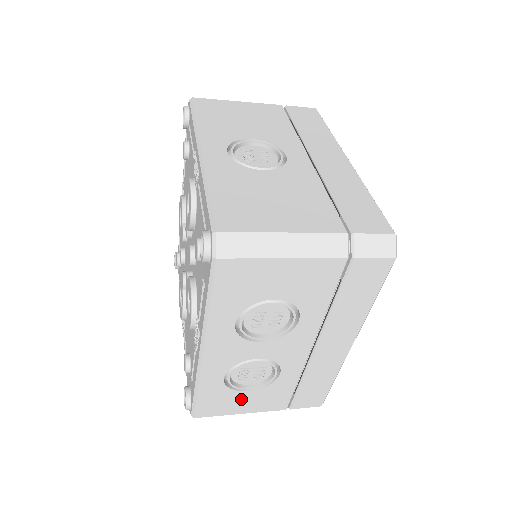
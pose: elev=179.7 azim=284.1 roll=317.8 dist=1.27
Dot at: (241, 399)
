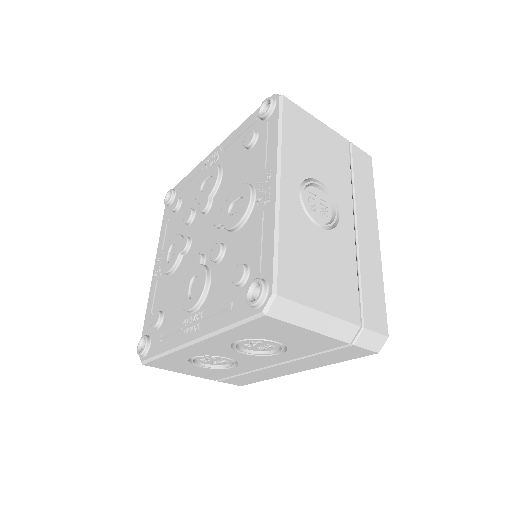
Dot at: (190, 368)
